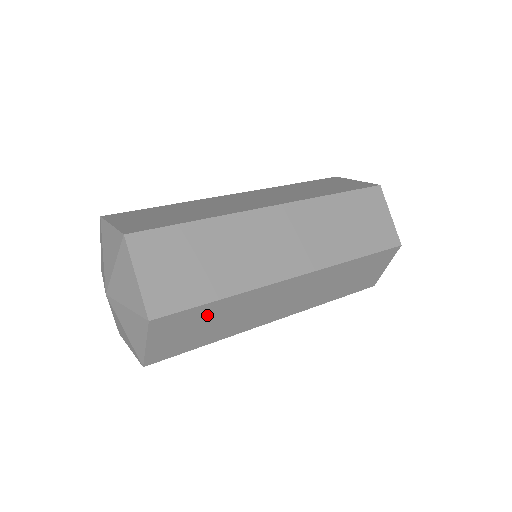
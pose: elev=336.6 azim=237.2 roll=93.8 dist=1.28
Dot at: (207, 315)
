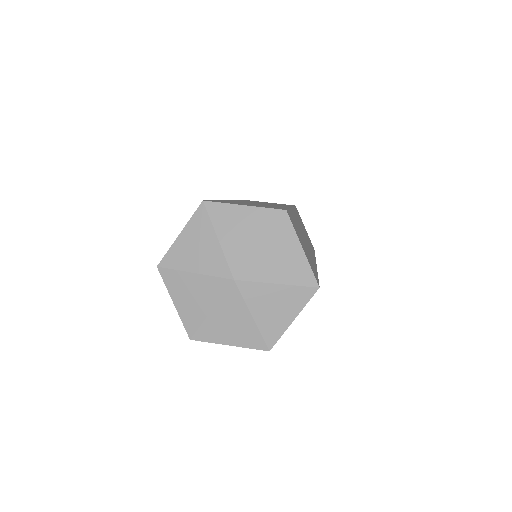
Dot at: occluded
